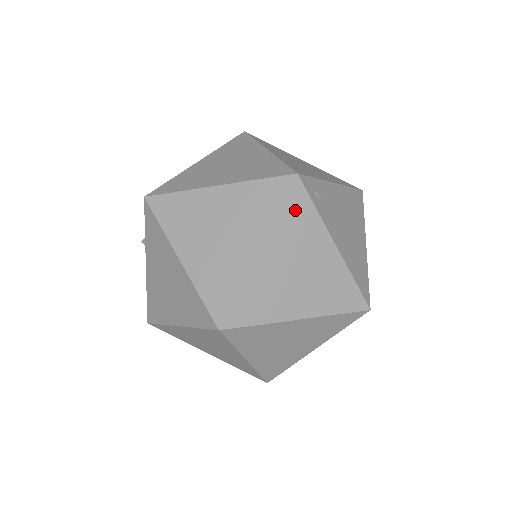
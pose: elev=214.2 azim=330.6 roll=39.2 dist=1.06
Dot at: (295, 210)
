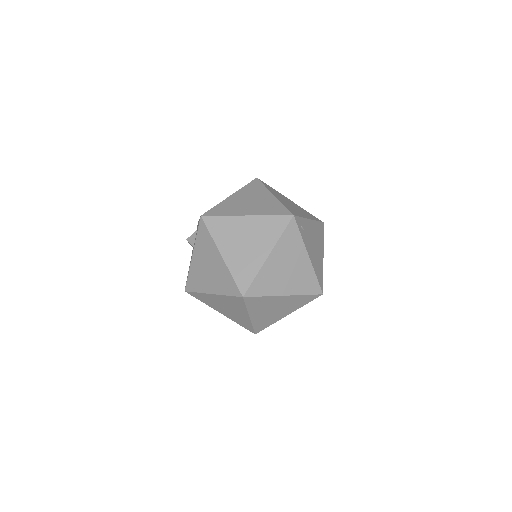
Dot at: (290, 235)
